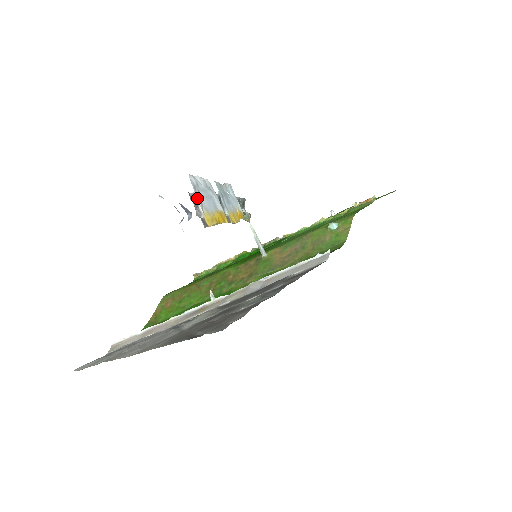
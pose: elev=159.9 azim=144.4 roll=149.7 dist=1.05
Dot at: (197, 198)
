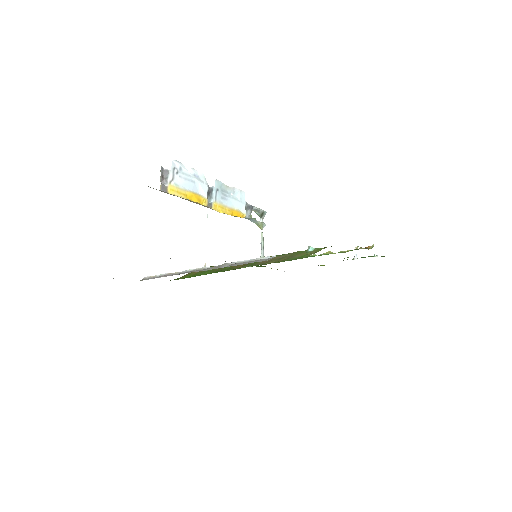
Dot at: (170, 174)
